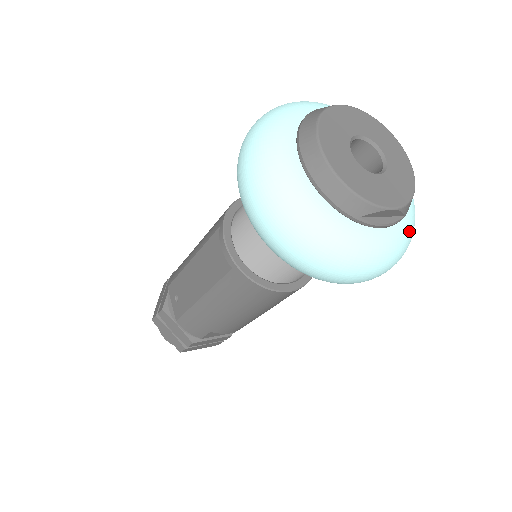
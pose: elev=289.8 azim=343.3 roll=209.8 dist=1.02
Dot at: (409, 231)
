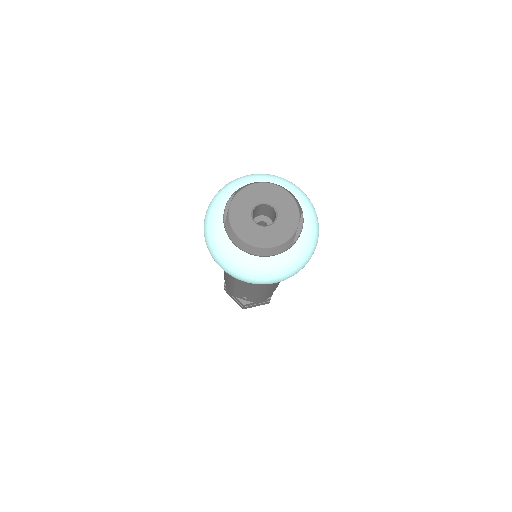
Dot at: (308, 208)
